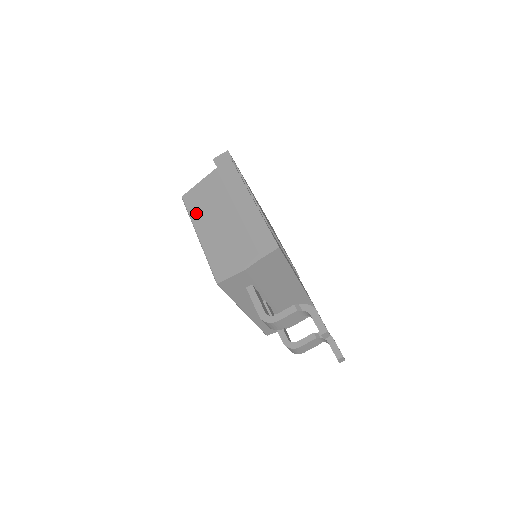
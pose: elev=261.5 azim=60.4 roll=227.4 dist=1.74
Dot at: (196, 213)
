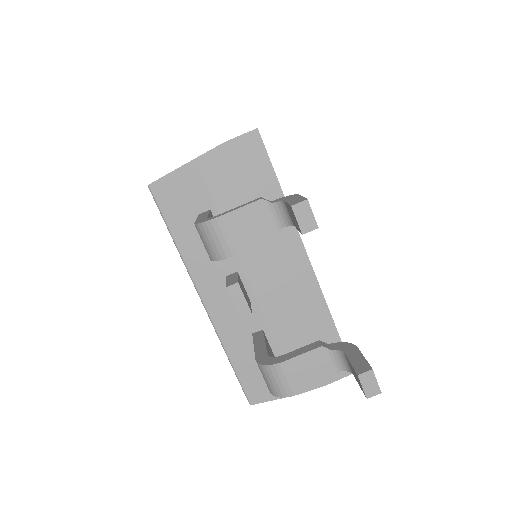
Dot at: occluded
